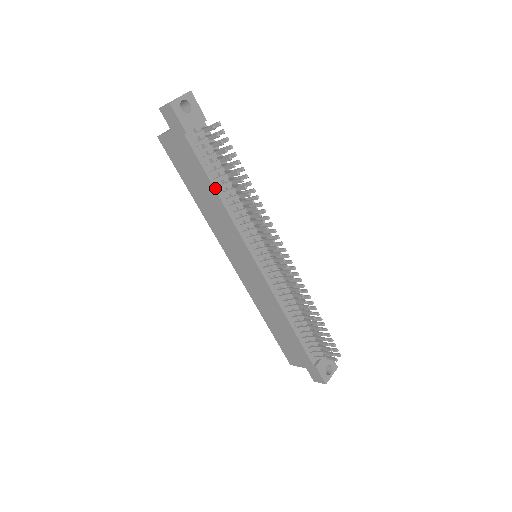
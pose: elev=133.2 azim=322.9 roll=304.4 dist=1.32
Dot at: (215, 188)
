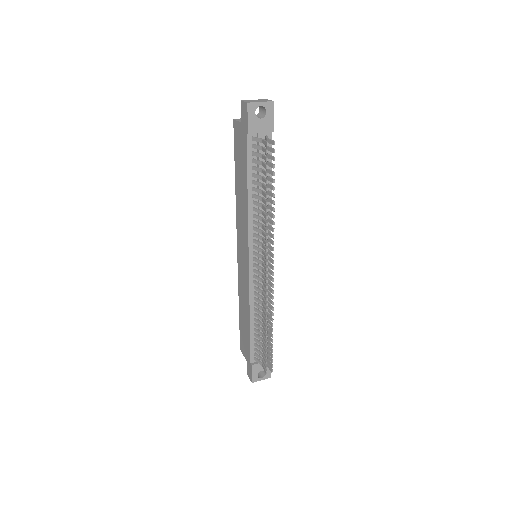
Dot at: (248, 188)
